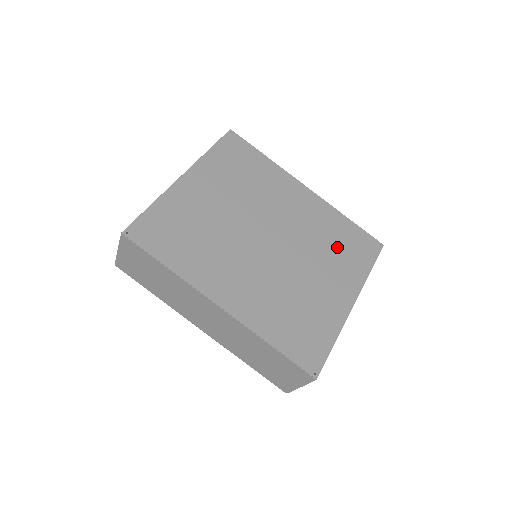
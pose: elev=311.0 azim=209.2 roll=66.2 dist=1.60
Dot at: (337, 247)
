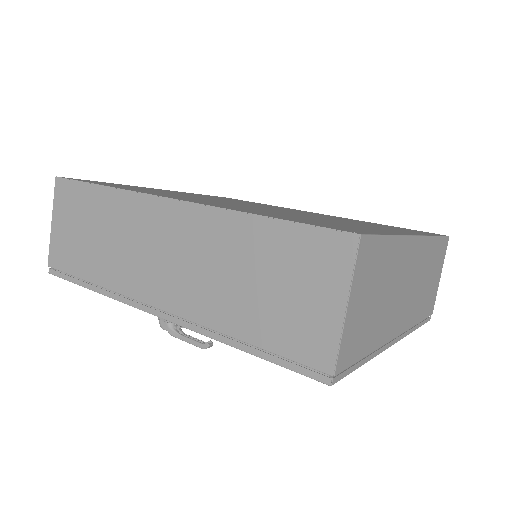
Dot at: (372, 224)
